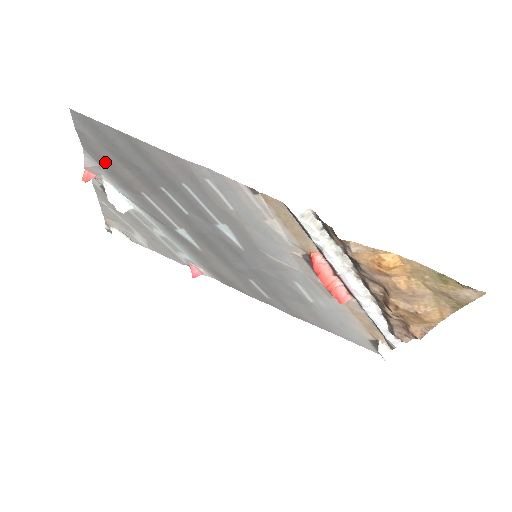
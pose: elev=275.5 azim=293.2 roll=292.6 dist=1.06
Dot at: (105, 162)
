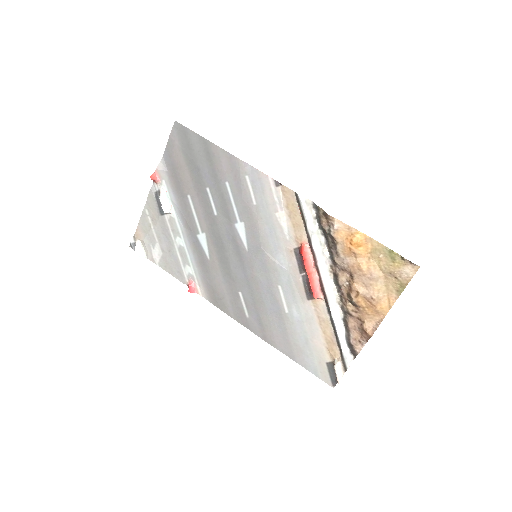
Dot at: (174, 166)
